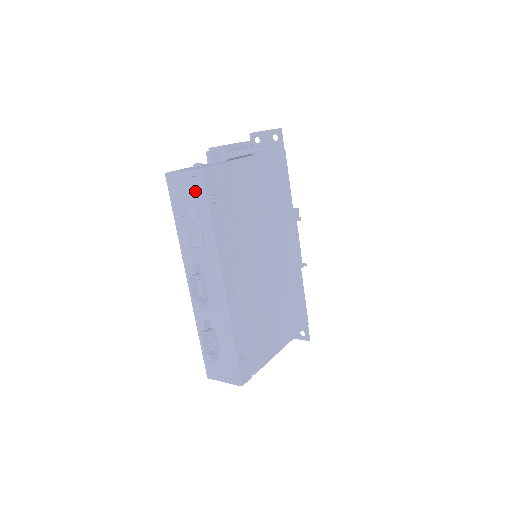
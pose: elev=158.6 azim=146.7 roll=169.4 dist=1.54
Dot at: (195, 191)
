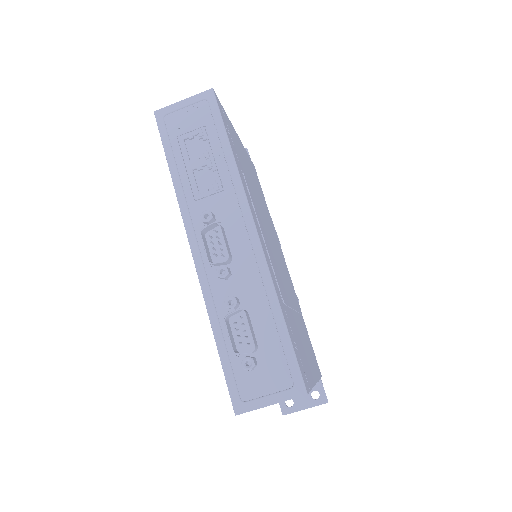
Dot at: (203, 117)
